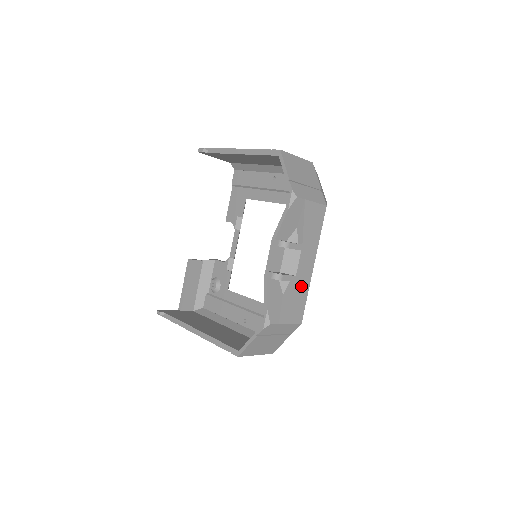
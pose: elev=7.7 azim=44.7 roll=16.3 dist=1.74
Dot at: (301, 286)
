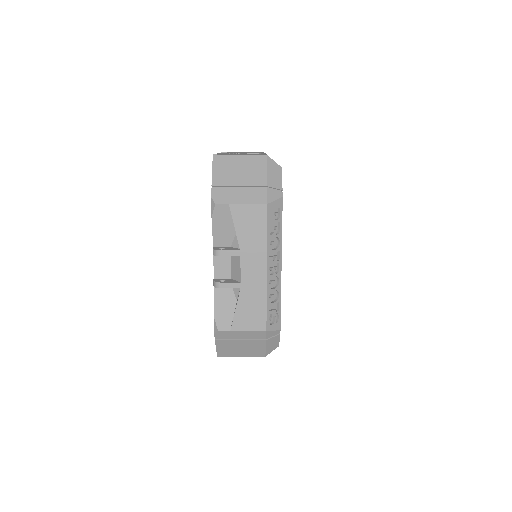
Dot at: (253, 292)
